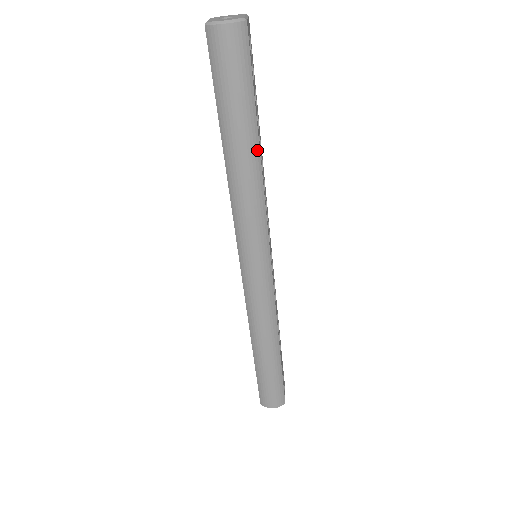
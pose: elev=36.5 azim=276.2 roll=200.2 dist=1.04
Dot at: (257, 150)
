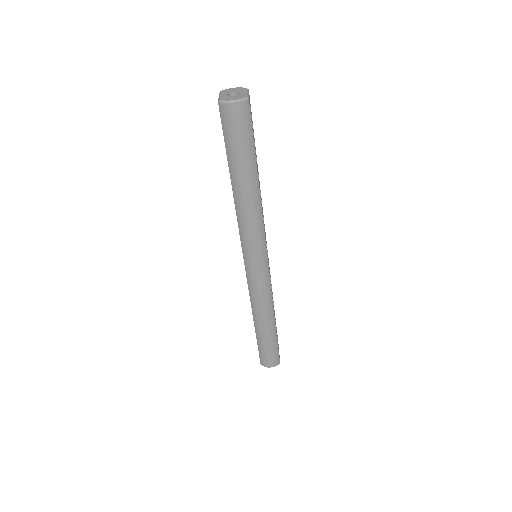
Dot at: (257, 184)
